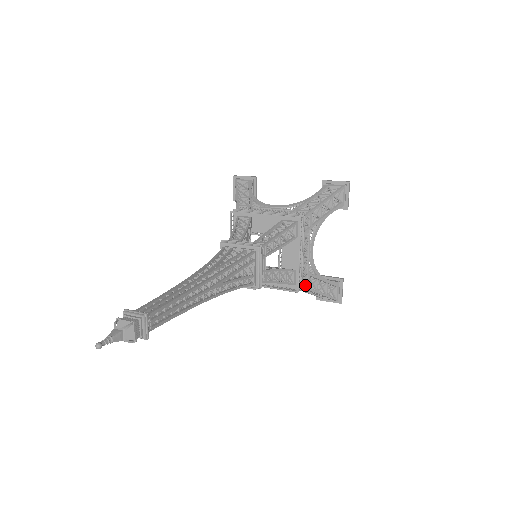
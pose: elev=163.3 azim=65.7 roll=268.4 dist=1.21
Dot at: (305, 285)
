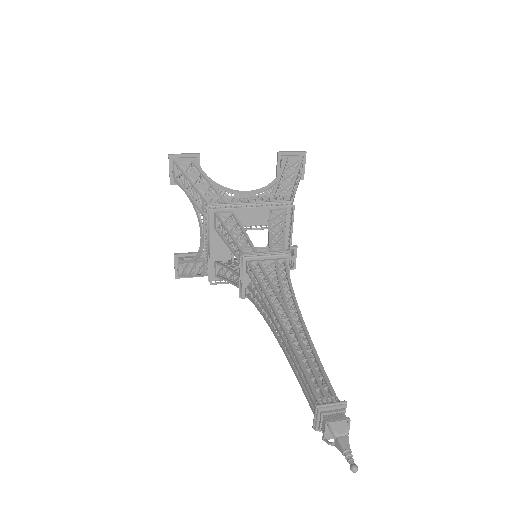
Dot at: occluded
